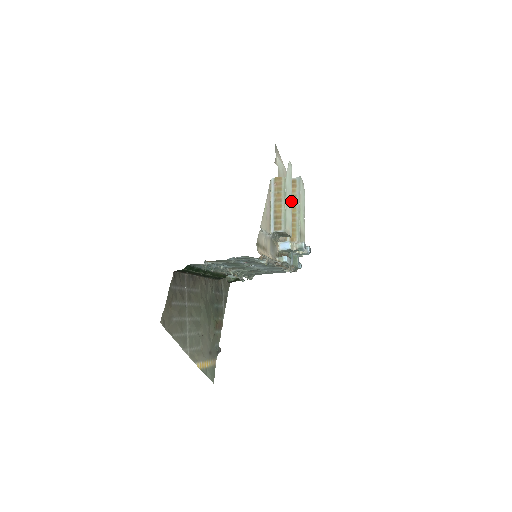
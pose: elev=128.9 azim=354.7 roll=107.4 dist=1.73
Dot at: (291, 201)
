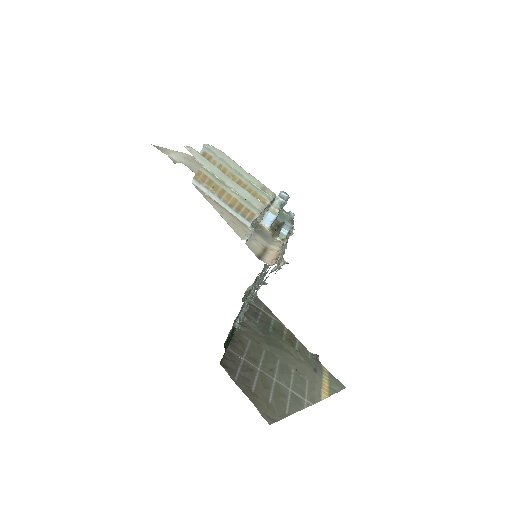
Dot at: (229, 178)
